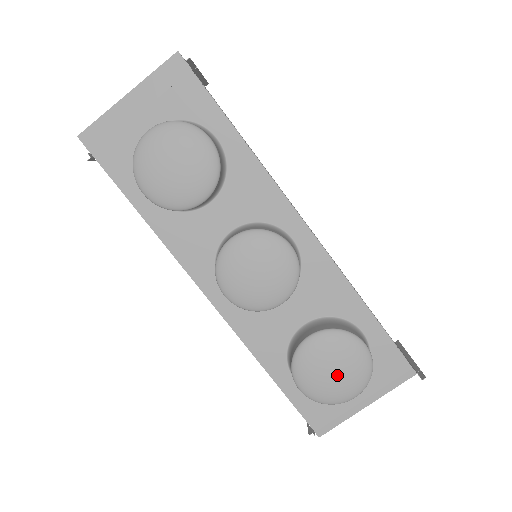
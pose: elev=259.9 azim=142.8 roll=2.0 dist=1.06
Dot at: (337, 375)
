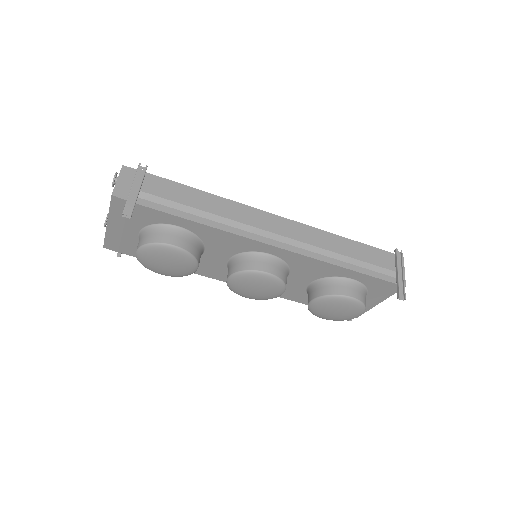
Dot at: (340, 314)
